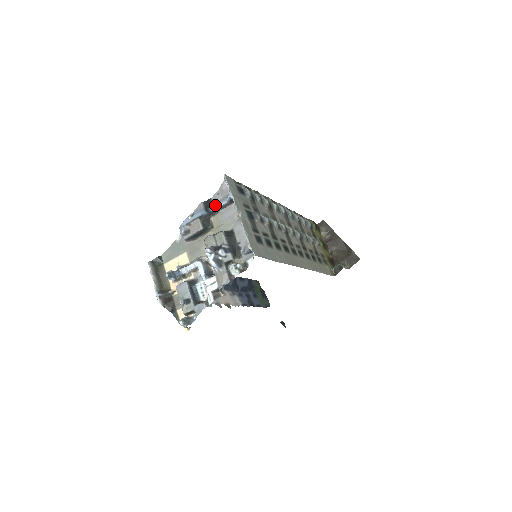
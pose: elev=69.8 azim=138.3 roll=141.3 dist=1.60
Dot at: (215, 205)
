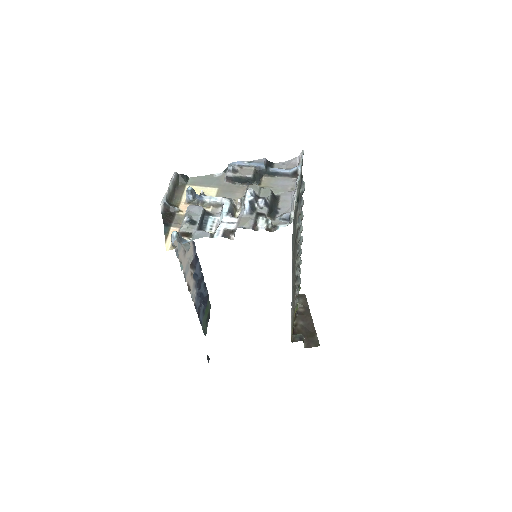
Dot at: (277, 168)
